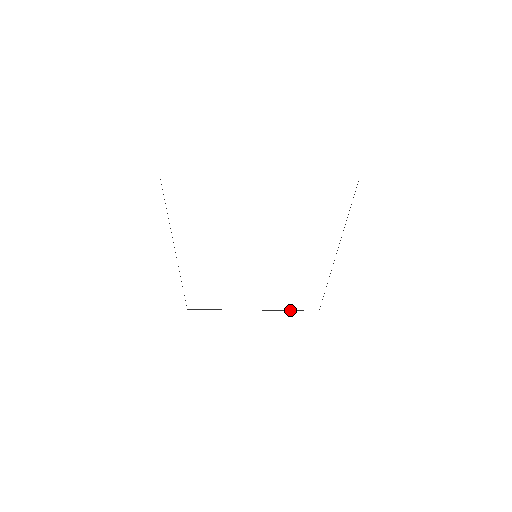
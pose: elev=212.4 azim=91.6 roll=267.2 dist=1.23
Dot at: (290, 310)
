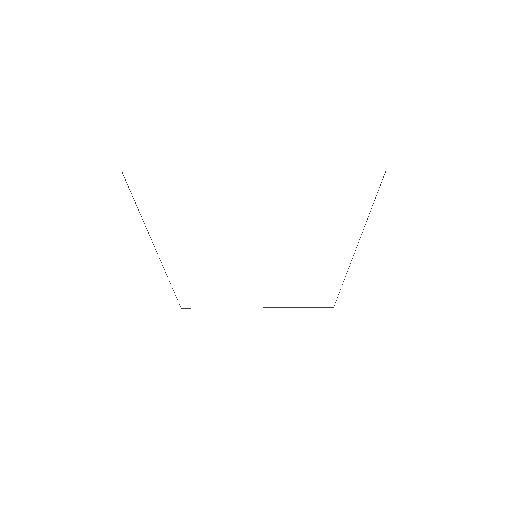
Dot at: (300, 307)
